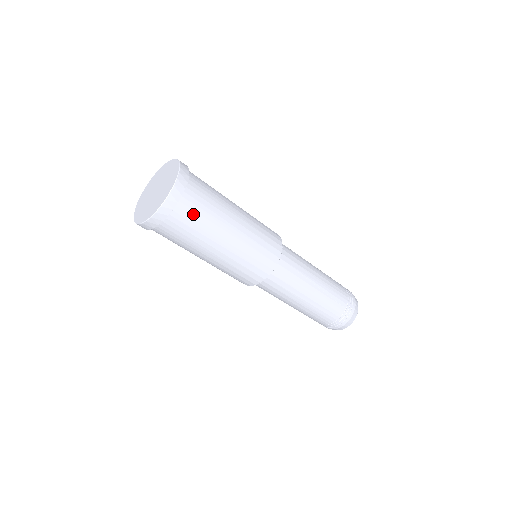
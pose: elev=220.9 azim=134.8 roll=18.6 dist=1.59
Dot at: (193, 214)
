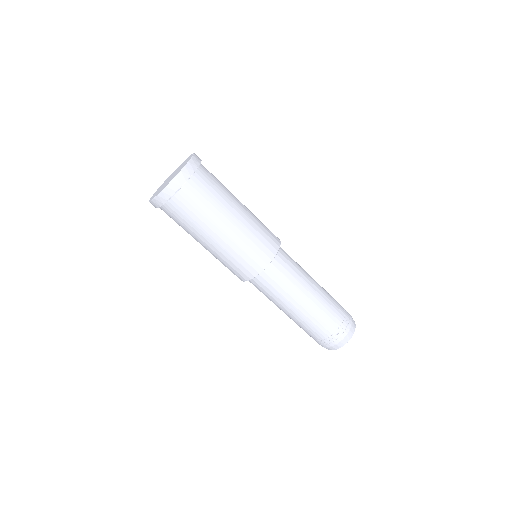
Dot at: (212, 177)
